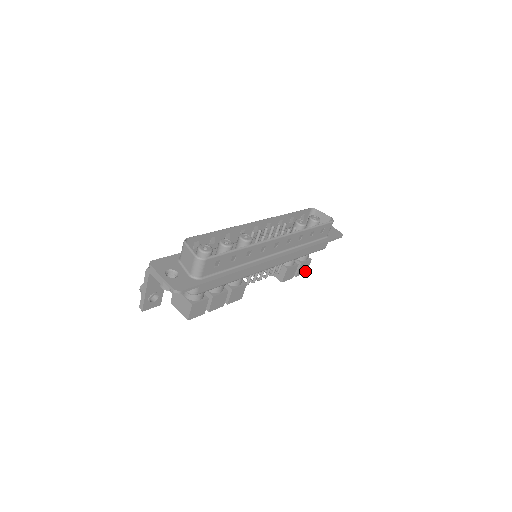
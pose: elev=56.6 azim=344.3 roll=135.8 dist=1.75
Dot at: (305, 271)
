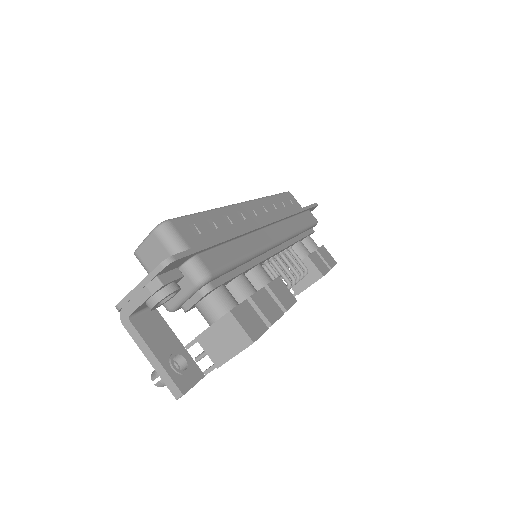
Dot at: (334, 262)
